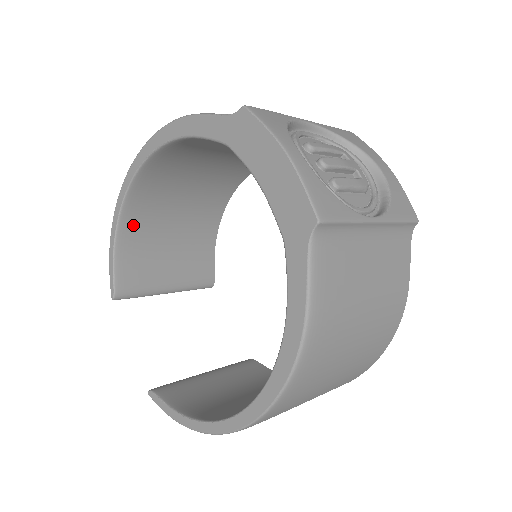
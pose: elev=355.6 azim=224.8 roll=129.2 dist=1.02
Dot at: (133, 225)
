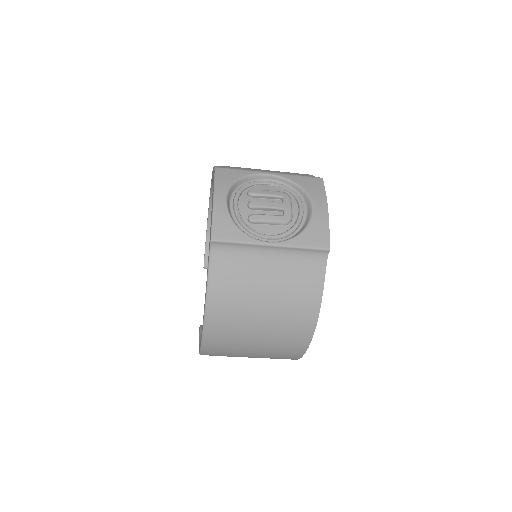
Dot at: occluded
